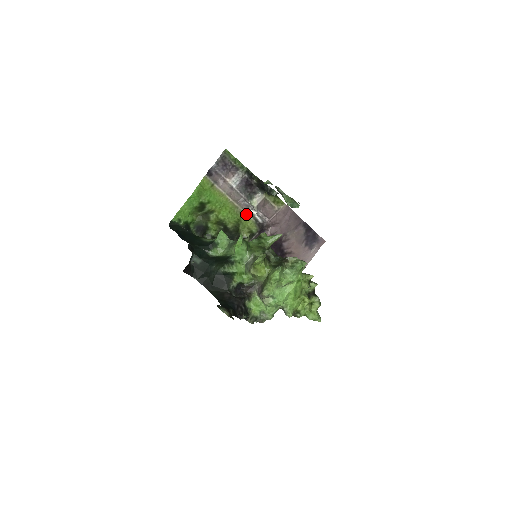
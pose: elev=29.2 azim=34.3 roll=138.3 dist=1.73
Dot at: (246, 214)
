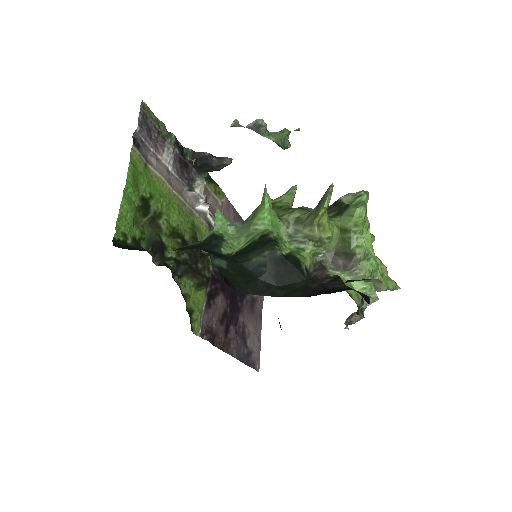
Dot at: (196, 215)
